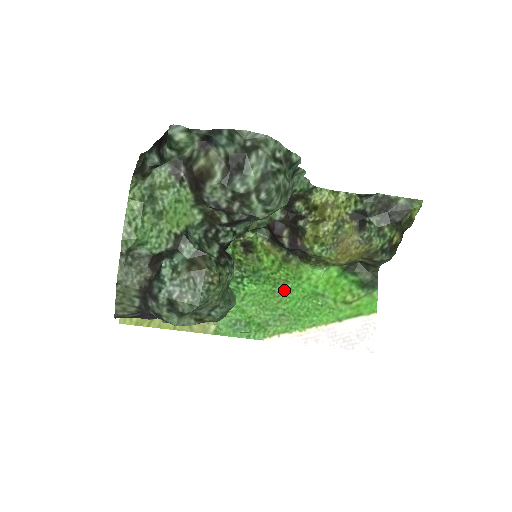
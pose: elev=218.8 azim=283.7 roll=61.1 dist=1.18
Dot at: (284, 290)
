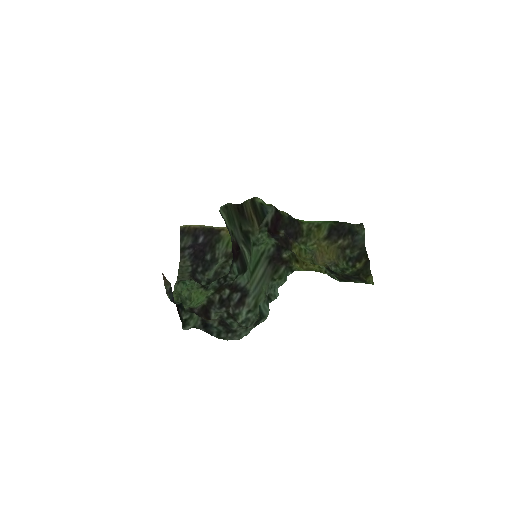
Dot at: occluded
